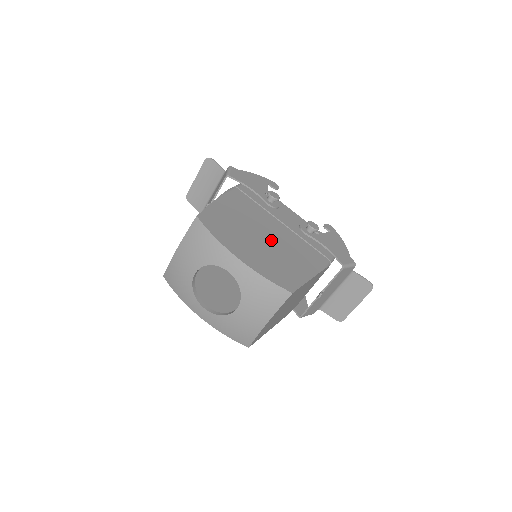
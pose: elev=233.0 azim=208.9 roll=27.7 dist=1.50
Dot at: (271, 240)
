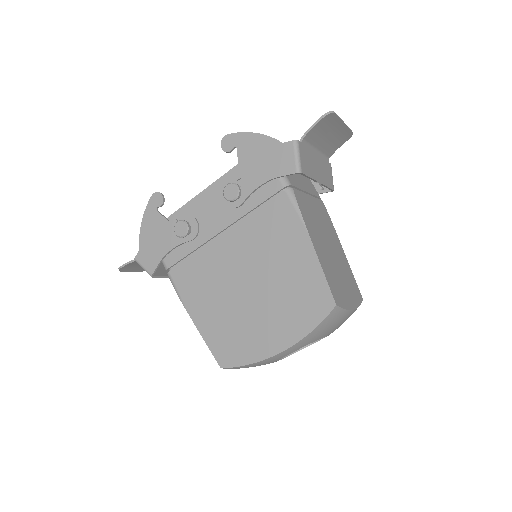
Dot at: (253, 277)
